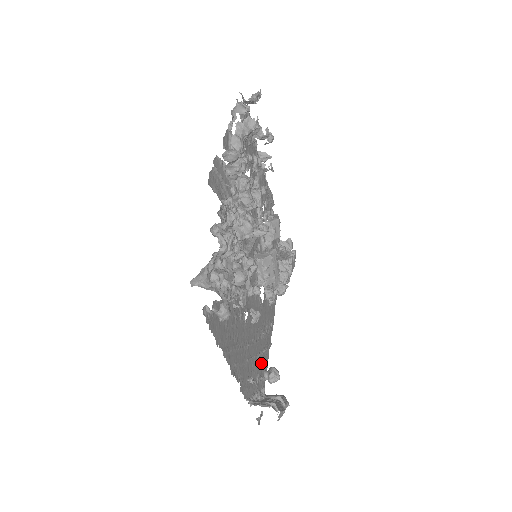
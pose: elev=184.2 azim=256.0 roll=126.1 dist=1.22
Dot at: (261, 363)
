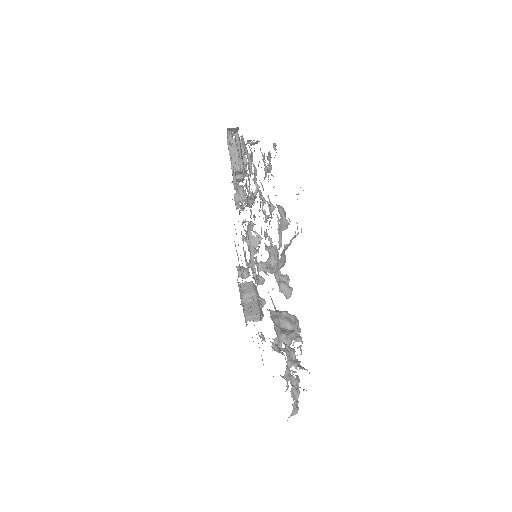
Dot at: occluded
